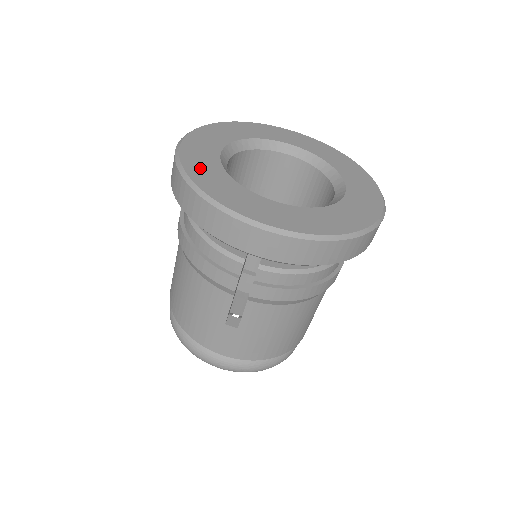
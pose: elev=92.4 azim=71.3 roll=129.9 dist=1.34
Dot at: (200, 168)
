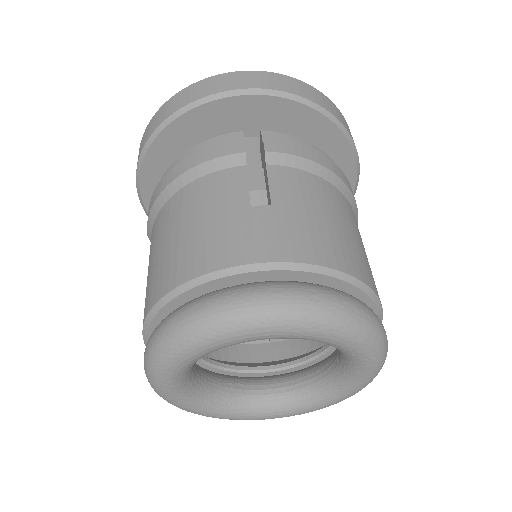
Dot at: occluded
